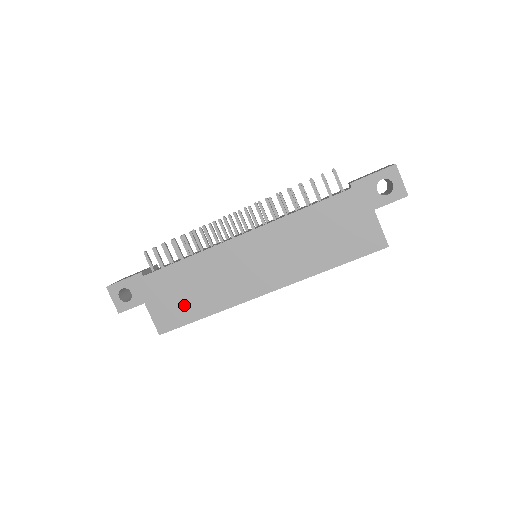
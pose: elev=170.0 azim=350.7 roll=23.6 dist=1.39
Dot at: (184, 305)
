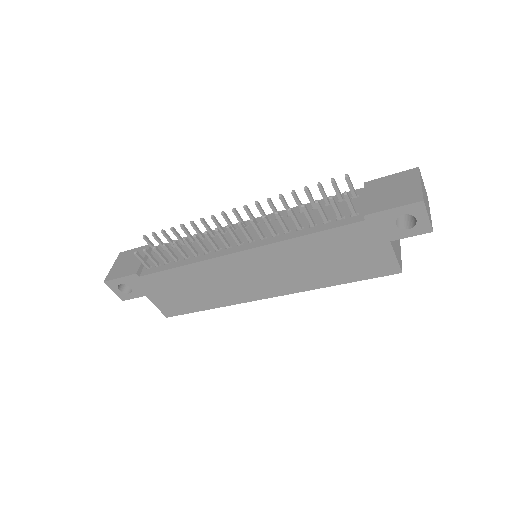
Dot at: (186, 300)
